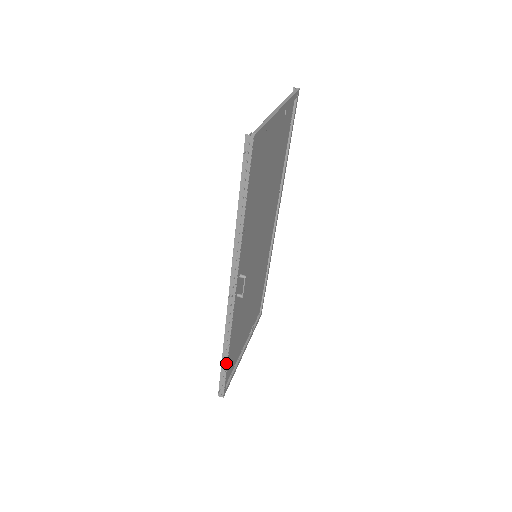
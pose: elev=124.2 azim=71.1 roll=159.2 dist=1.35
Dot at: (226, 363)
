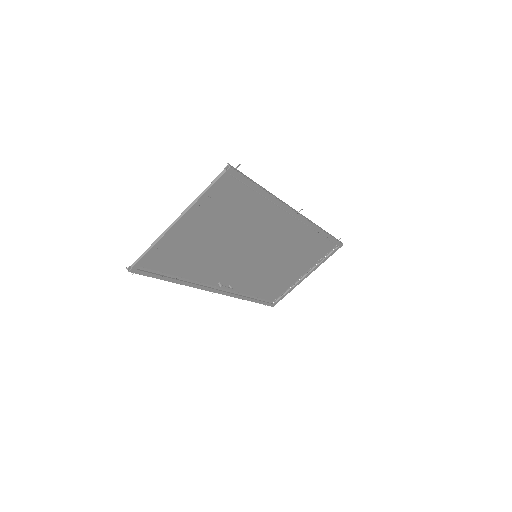
Dot at: occluded
